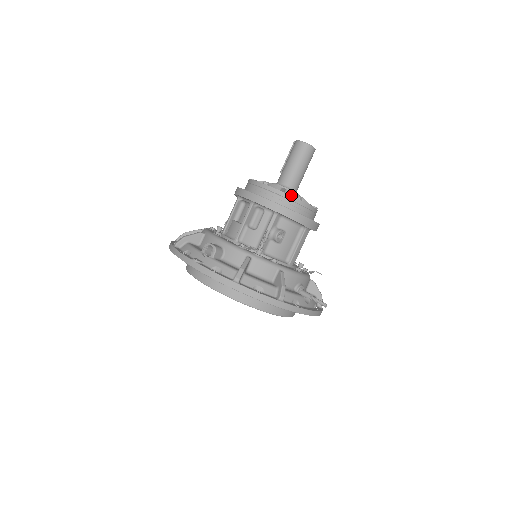
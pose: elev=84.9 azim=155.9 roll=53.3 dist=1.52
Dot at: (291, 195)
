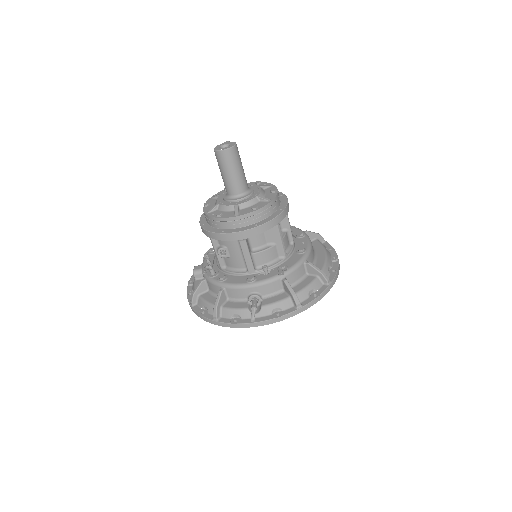
Dot at: (222, 209)
